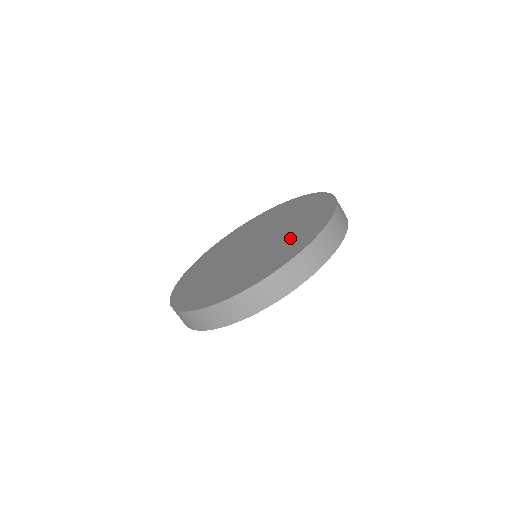
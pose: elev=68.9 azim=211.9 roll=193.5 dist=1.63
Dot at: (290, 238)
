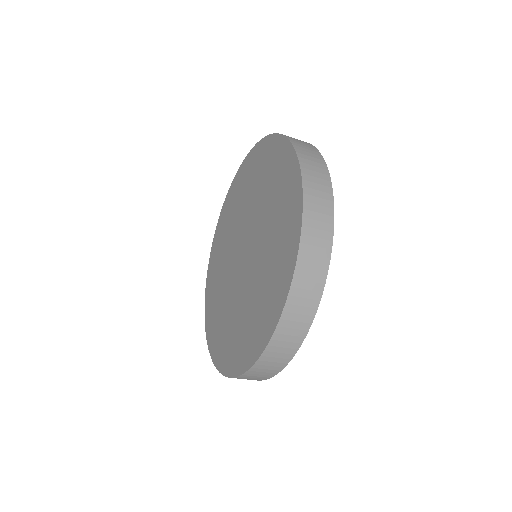
Dot at: (272, 256)
